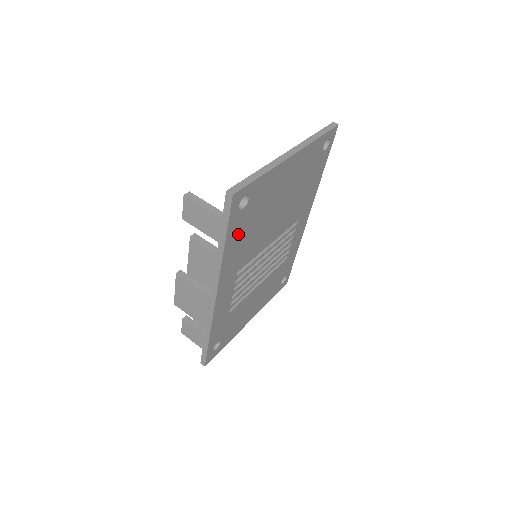
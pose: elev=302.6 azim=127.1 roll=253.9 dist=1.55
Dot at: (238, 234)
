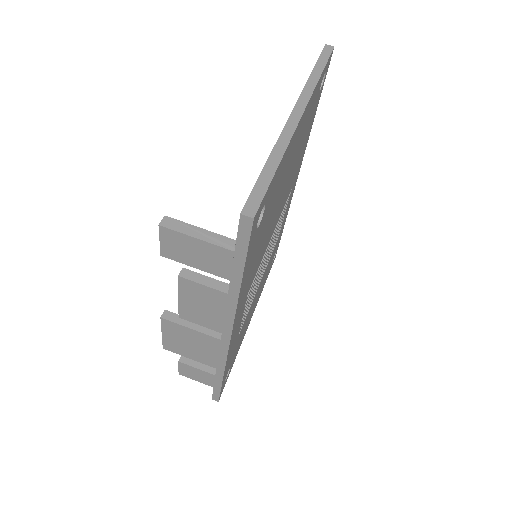
Dot at: (252, 257)
